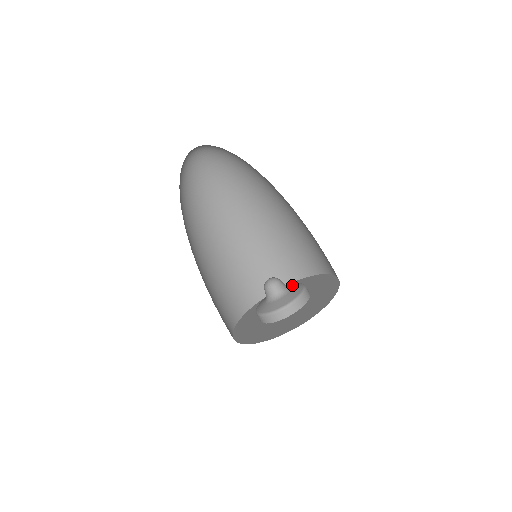
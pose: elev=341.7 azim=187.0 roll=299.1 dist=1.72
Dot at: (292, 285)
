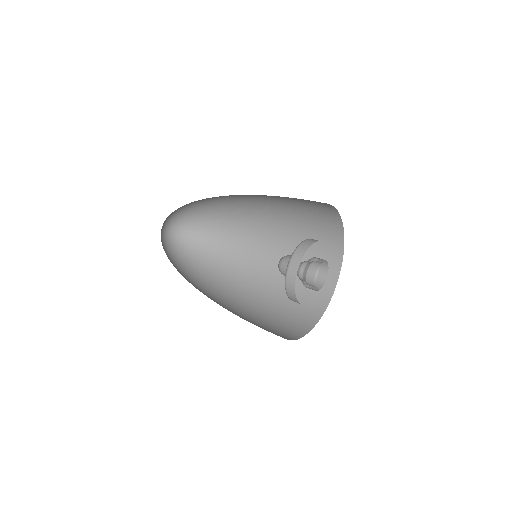
Dot at: occluded
